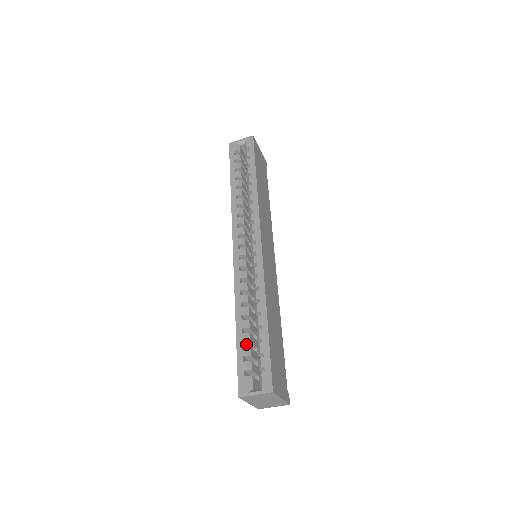
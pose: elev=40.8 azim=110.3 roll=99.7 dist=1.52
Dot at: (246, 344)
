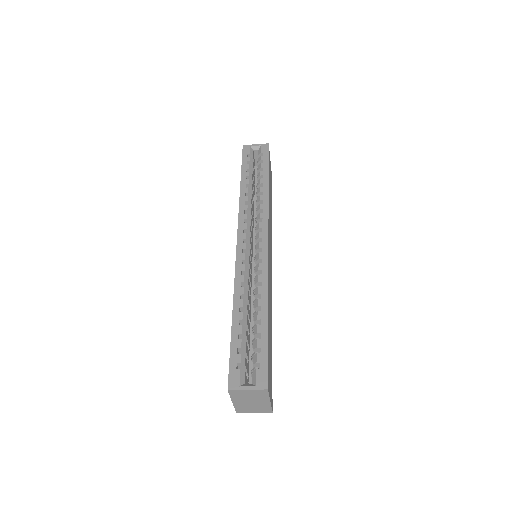
Dot at: (240, 338)
